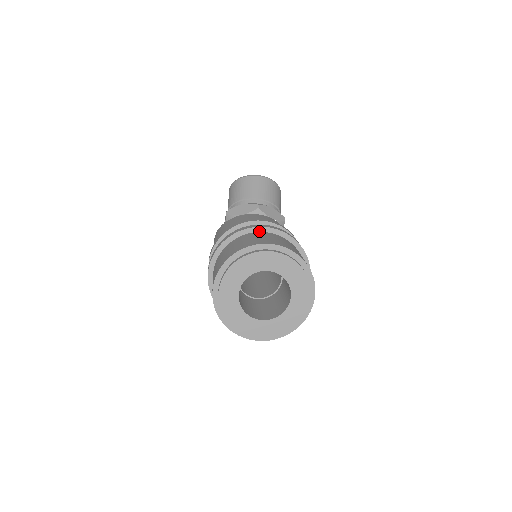
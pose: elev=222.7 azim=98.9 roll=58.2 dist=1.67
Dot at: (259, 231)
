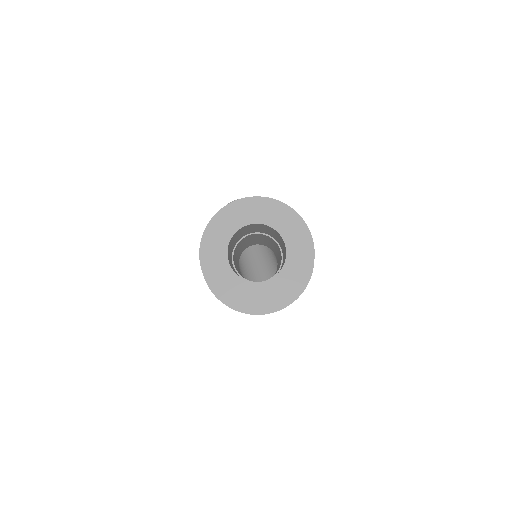
Dot at: occluded
